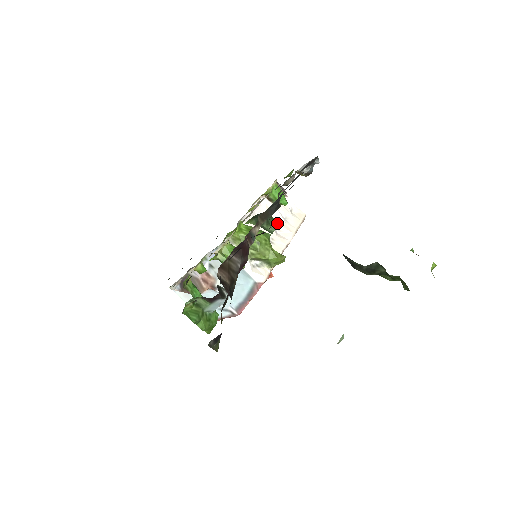
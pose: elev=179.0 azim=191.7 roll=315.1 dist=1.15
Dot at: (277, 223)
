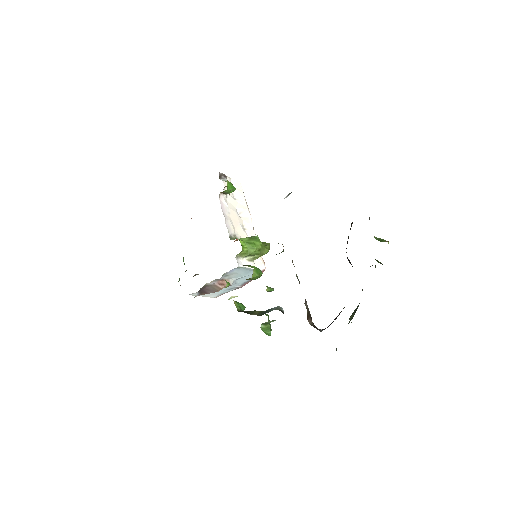
Dot at: (235, 208)
